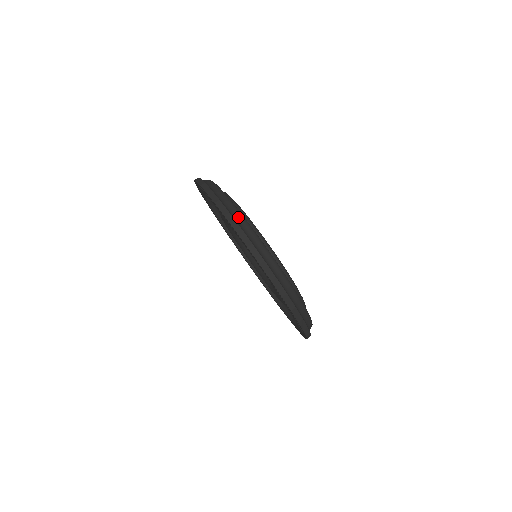
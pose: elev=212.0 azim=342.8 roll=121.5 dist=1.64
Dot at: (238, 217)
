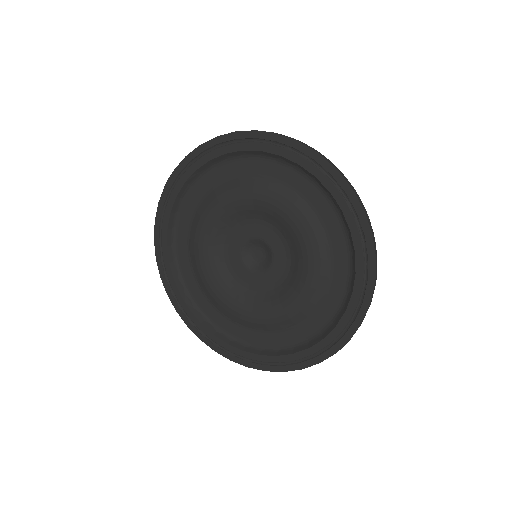
Dot at: occluded
